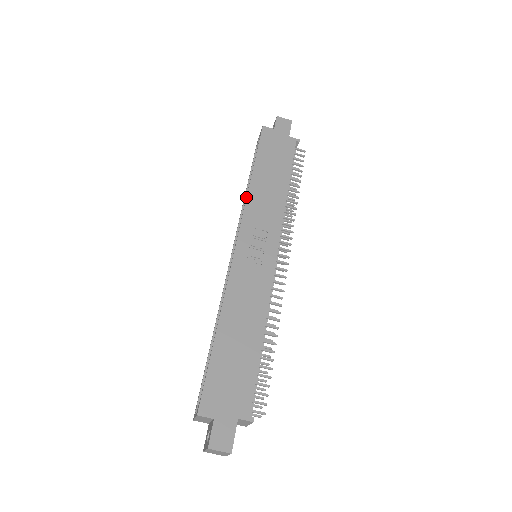
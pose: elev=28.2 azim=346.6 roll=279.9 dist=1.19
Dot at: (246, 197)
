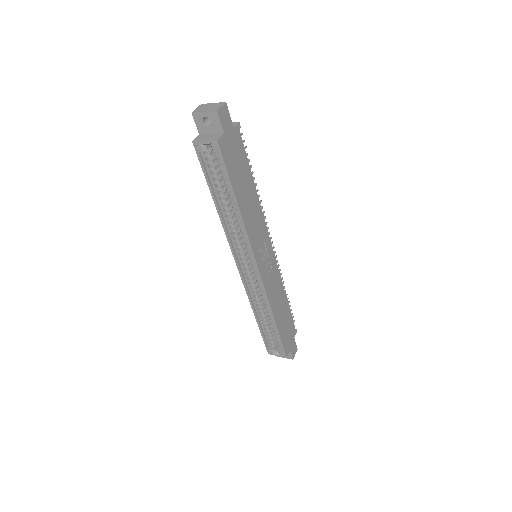
Dot at: (246, 232)
